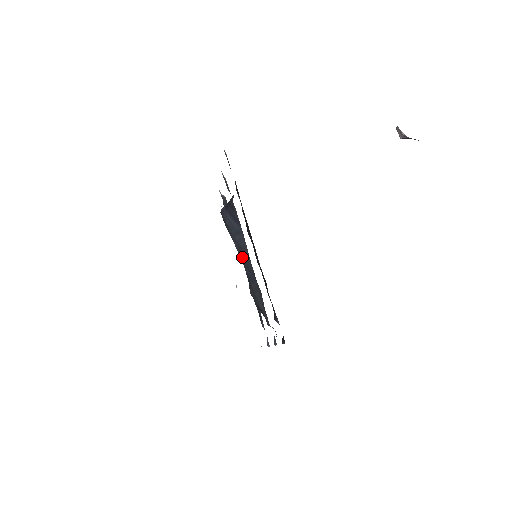
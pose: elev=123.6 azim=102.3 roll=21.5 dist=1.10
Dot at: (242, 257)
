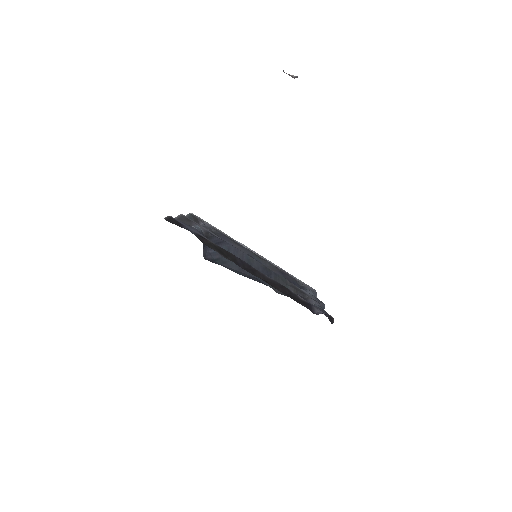
Dot at: occluded
